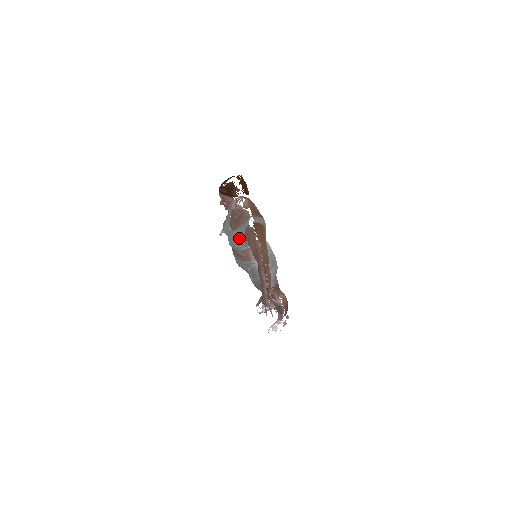
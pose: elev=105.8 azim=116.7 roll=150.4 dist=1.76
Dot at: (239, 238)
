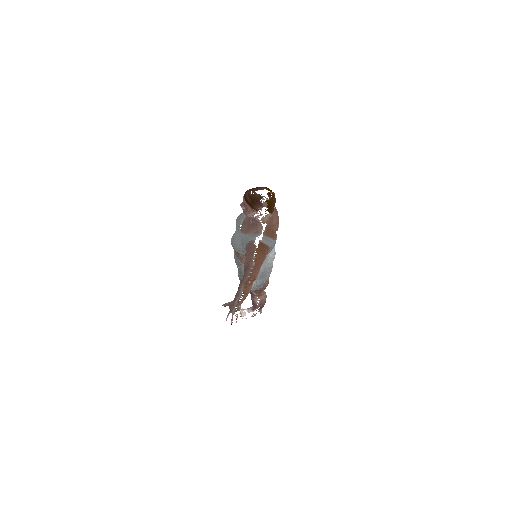
Dot at: (241, 243)
